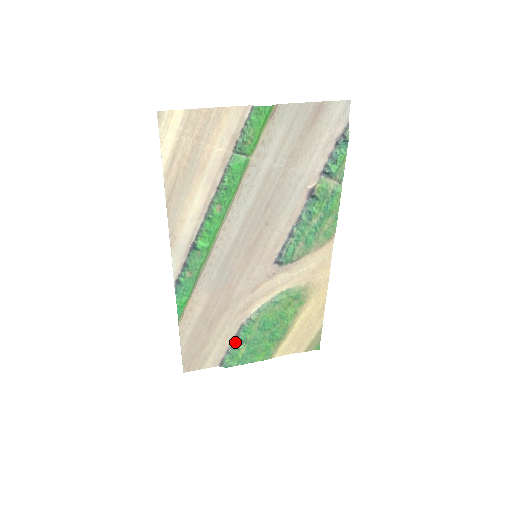
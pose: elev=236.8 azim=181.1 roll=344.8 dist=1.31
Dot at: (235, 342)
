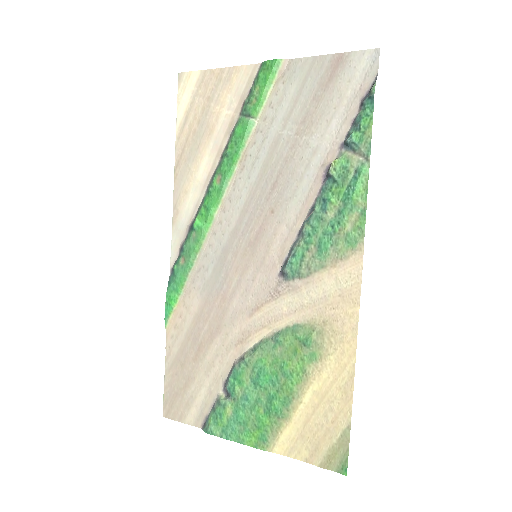
Dot at: (224, 394)
